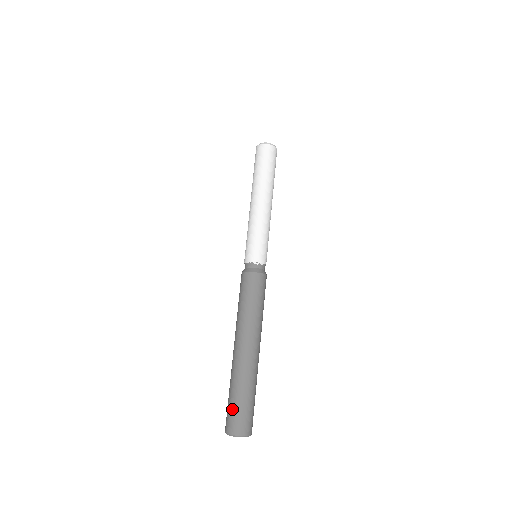
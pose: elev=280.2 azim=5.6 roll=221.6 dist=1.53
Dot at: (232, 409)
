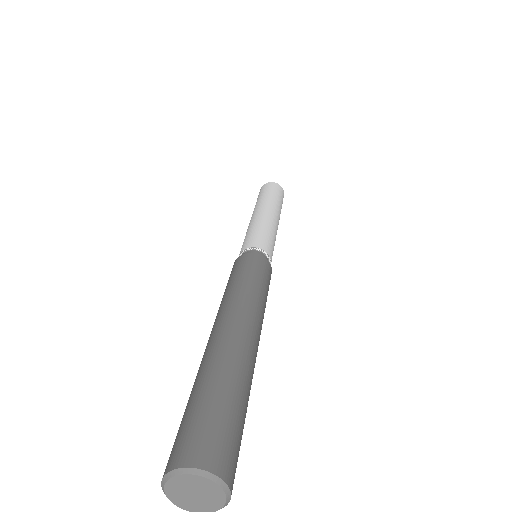
Dot at: (189, 417)
